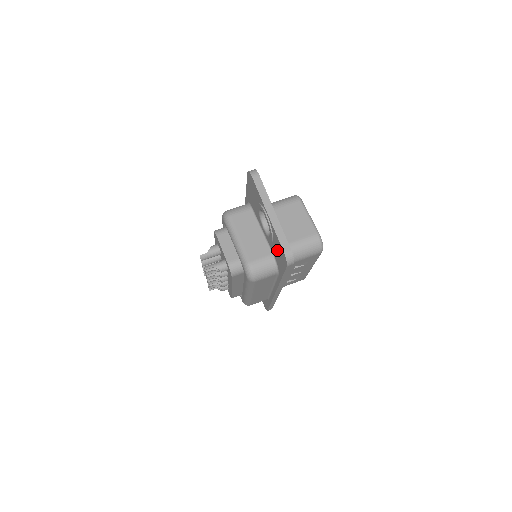
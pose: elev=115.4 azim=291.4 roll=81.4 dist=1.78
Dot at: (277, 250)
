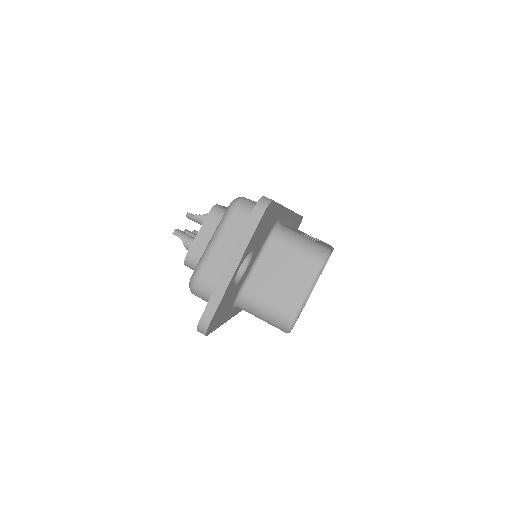
Dot at: occluded
